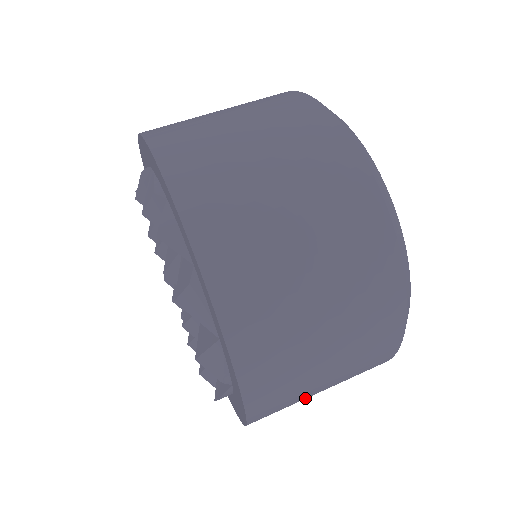
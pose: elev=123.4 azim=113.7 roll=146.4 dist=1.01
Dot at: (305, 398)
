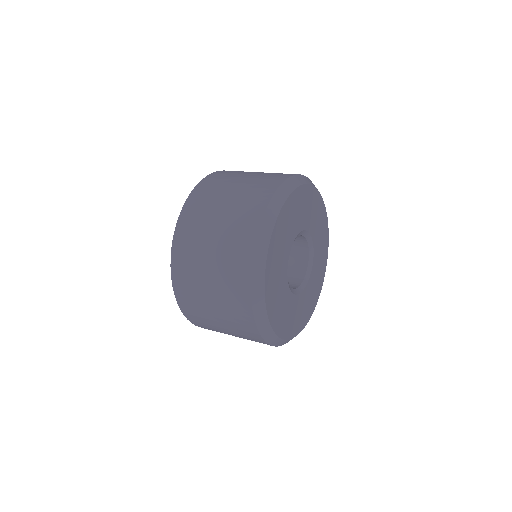
Dot at: (206, 230)
